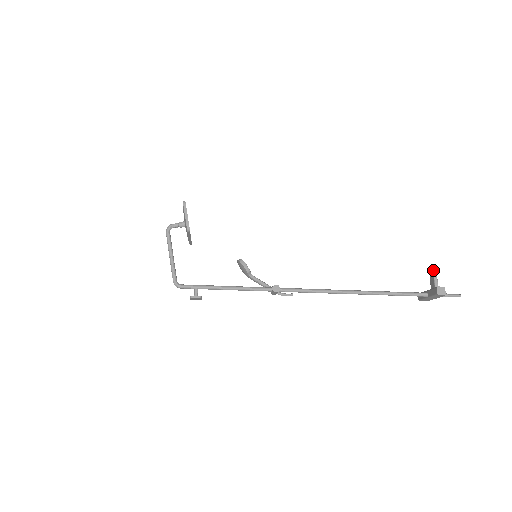
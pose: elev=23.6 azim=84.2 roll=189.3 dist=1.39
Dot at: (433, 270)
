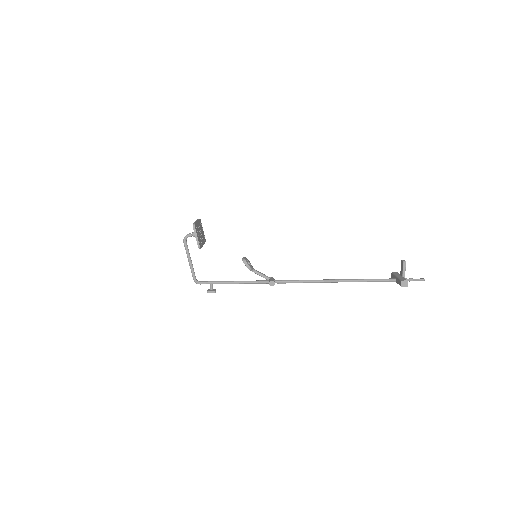
Dot at: (403, 261)
